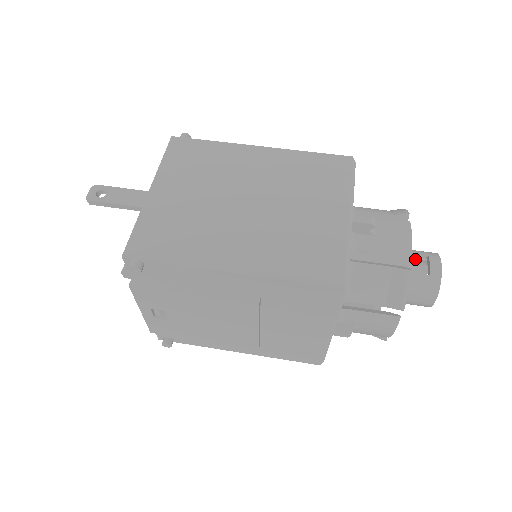
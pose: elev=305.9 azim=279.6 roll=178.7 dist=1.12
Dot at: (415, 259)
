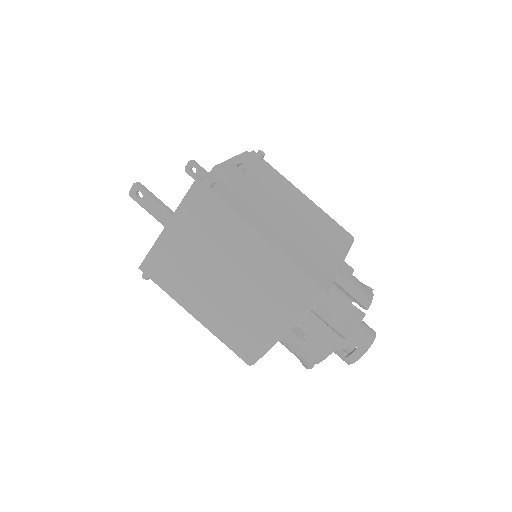
Dot at: (350, 341)
